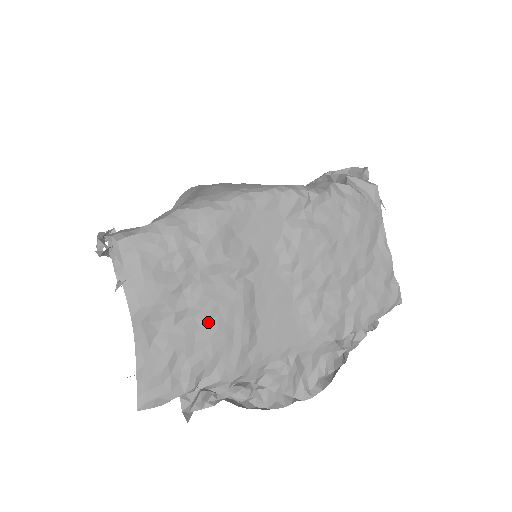
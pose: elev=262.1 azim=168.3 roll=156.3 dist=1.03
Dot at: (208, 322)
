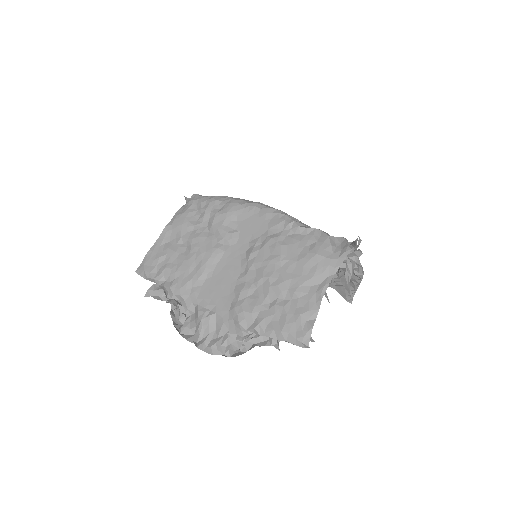
Dot at: (189, 253)
